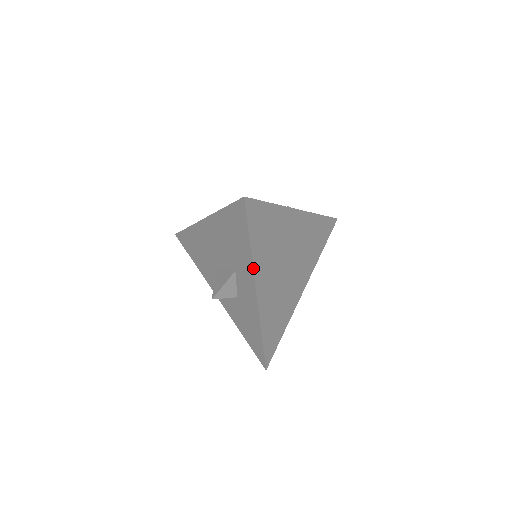
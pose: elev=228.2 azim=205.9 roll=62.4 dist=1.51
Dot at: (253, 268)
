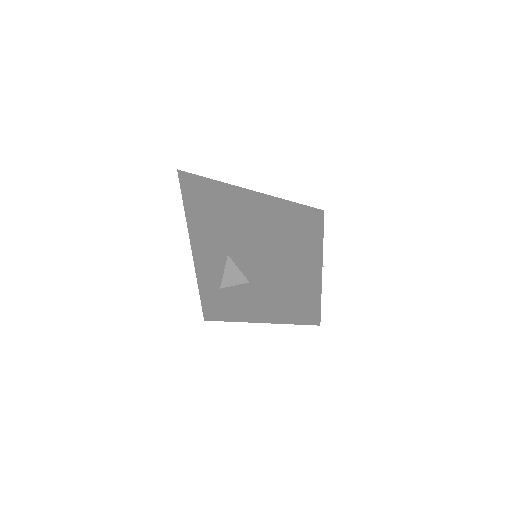
Dot at: (224, 221)
